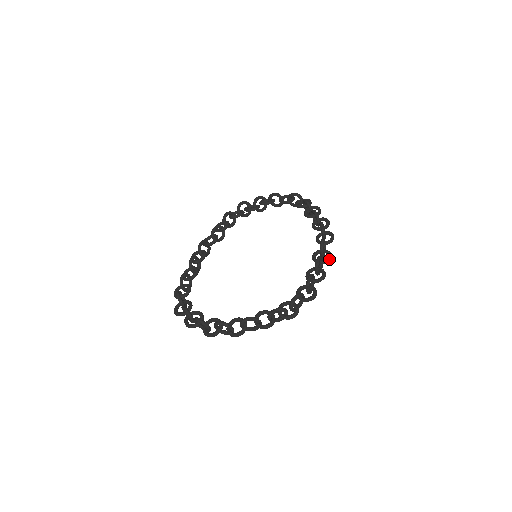
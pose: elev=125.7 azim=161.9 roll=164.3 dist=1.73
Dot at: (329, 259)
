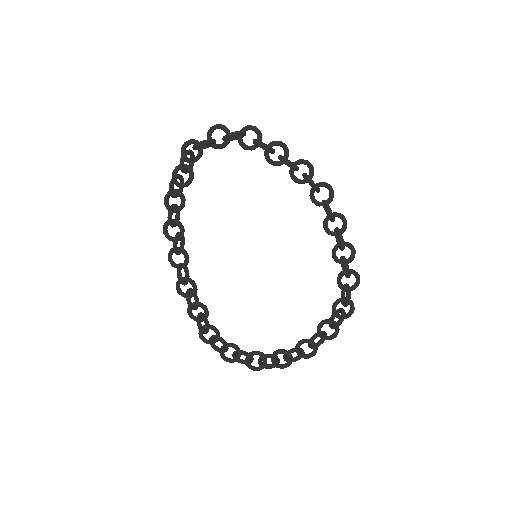
Dot at: (346, 226)
